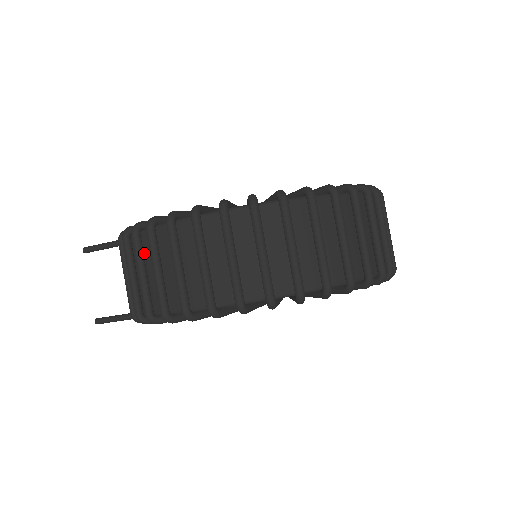
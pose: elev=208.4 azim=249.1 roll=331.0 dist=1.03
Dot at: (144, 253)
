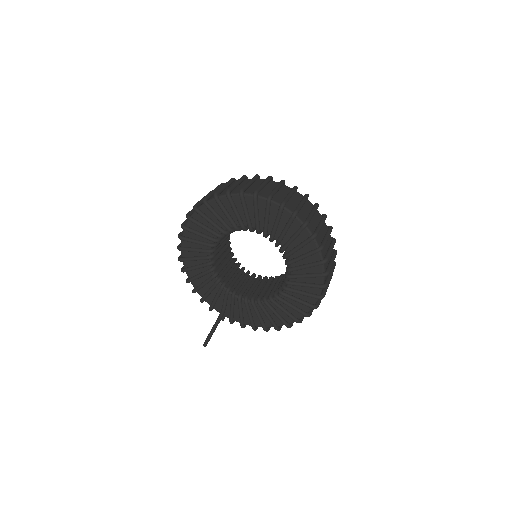
Dot at: occluded
